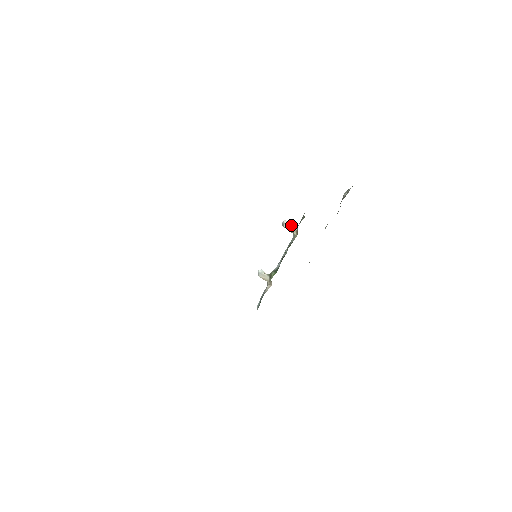
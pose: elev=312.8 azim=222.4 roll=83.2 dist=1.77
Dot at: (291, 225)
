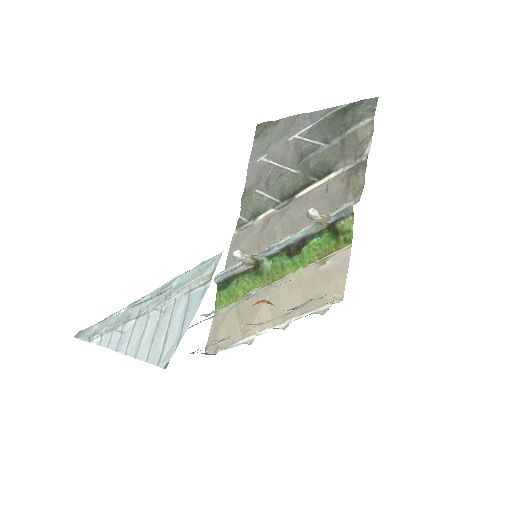
Dot at: (324, 218)
